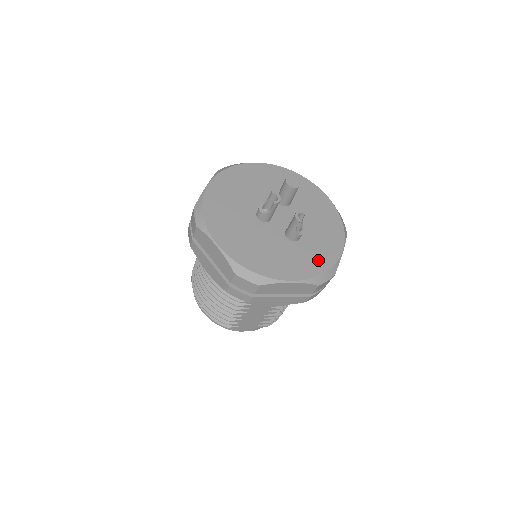
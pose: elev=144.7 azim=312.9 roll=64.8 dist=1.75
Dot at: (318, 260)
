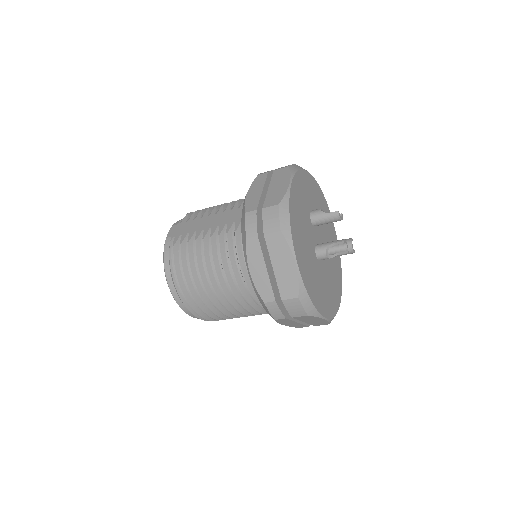
Dot at: (337, 257)
